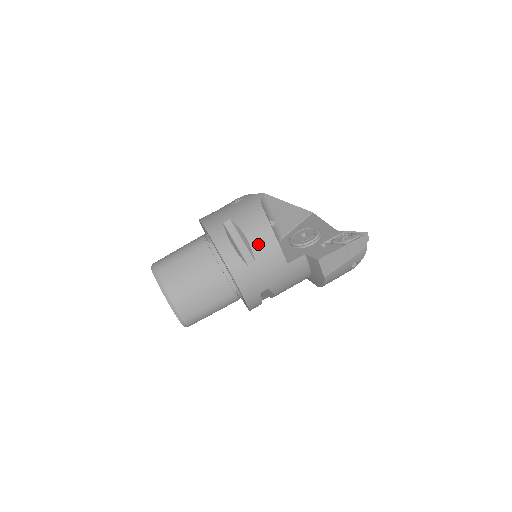
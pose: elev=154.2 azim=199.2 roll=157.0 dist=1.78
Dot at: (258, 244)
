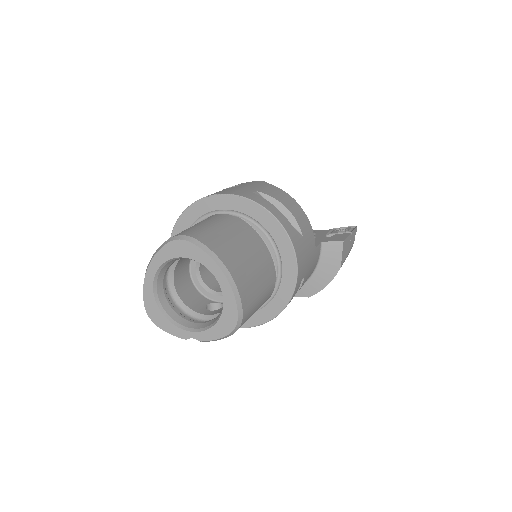
Dot at: (298, 217)
